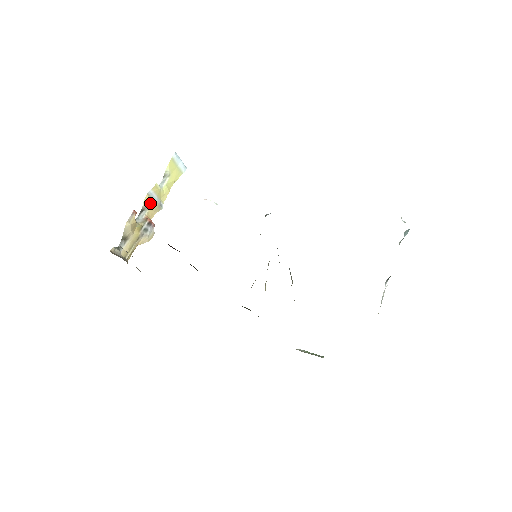
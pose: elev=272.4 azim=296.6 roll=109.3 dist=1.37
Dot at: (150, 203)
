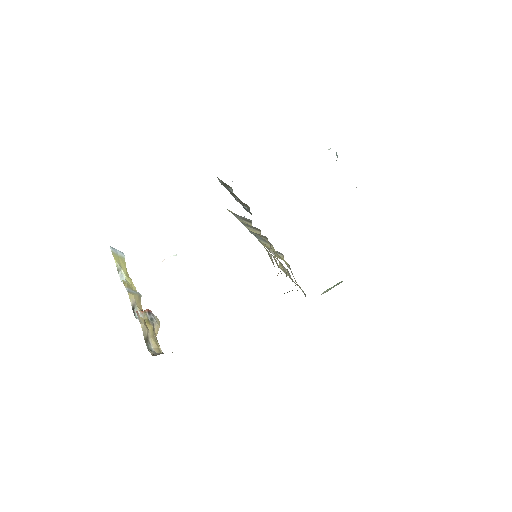
Dot at: (134, 298)
